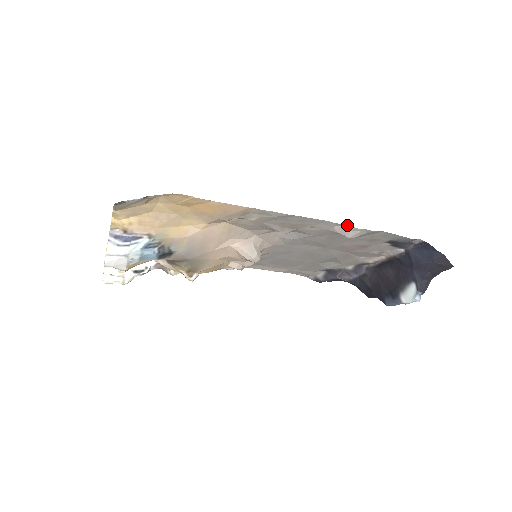
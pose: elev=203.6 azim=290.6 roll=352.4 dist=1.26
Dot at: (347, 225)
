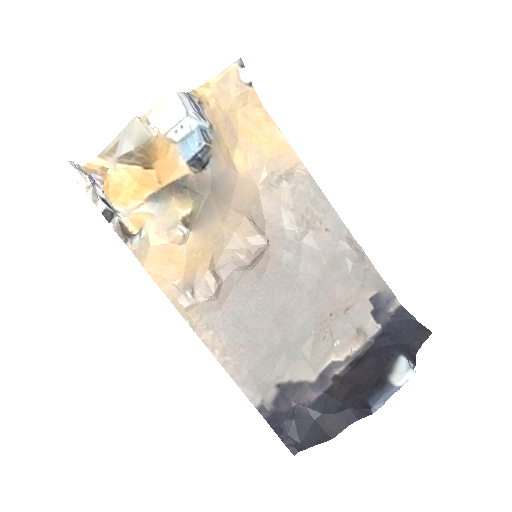
Dot at: (354, 240)
